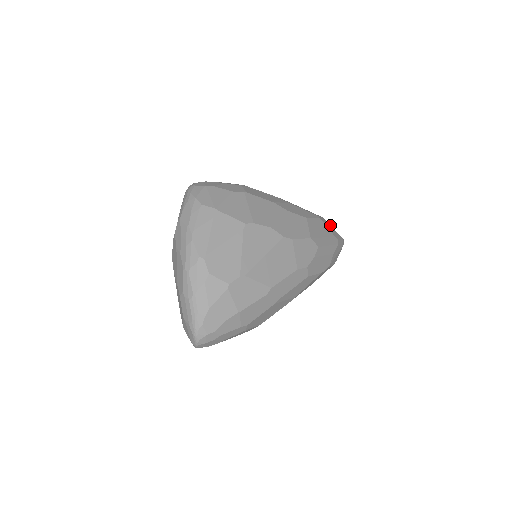
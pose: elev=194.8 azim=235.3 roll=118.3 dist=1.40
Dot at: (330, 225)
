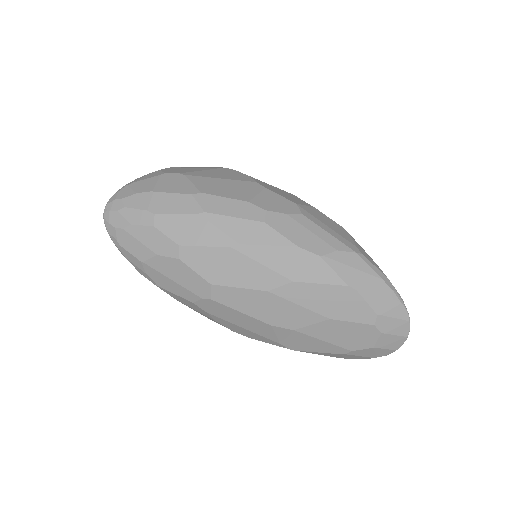
Dot at: occluded
